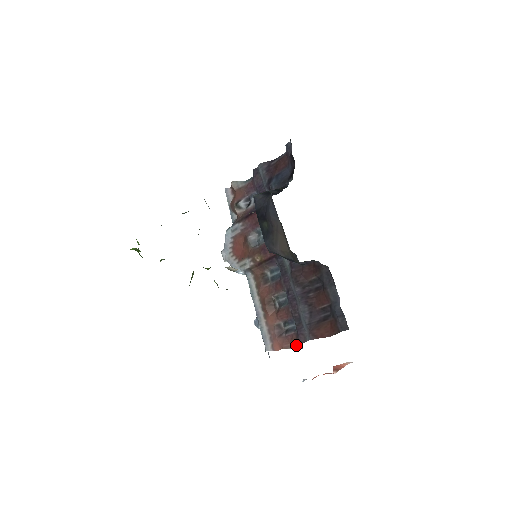
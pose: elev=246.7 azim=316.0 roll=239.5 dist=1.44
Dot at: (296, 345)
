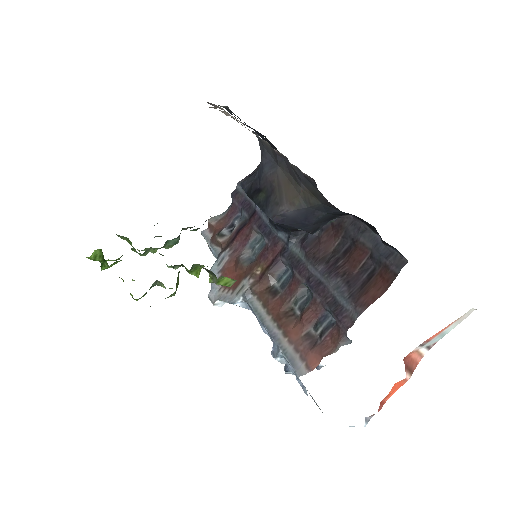
Dot at: (341, 340)
